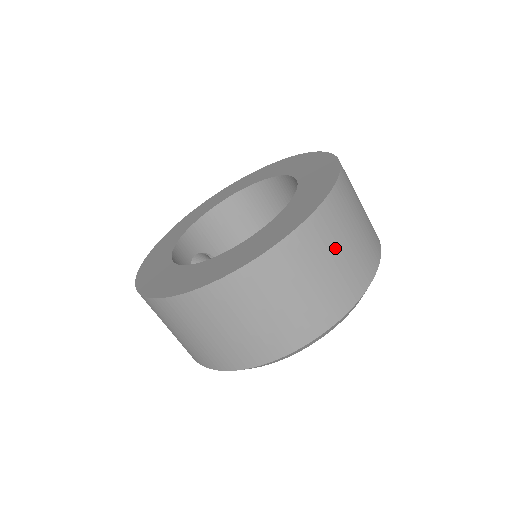
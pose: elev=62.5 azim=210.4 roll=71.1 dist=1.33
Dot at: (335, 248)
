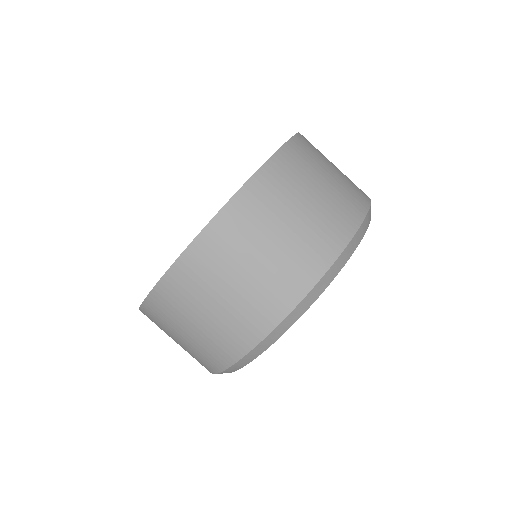
Dot at: (256, 245)
